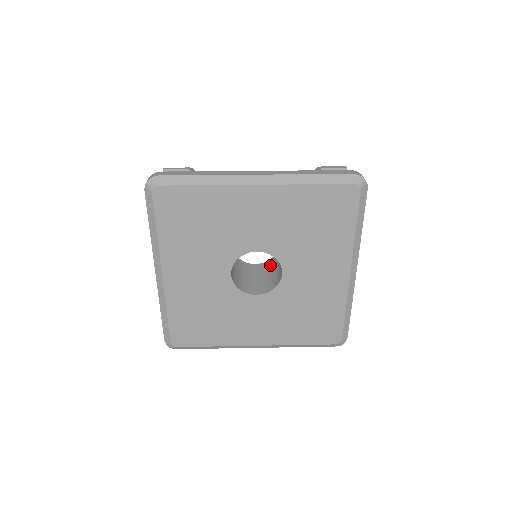
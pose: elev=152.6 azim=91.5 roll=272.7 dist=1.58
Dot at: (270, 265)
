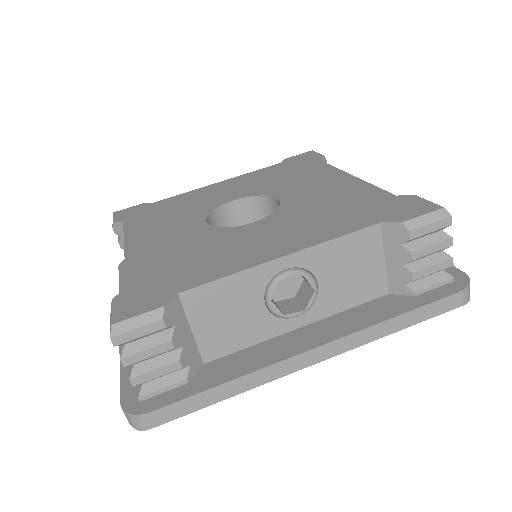
Dot at: (262, 213)
